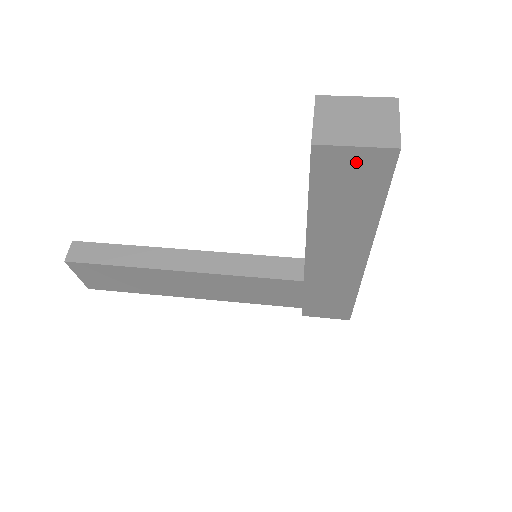
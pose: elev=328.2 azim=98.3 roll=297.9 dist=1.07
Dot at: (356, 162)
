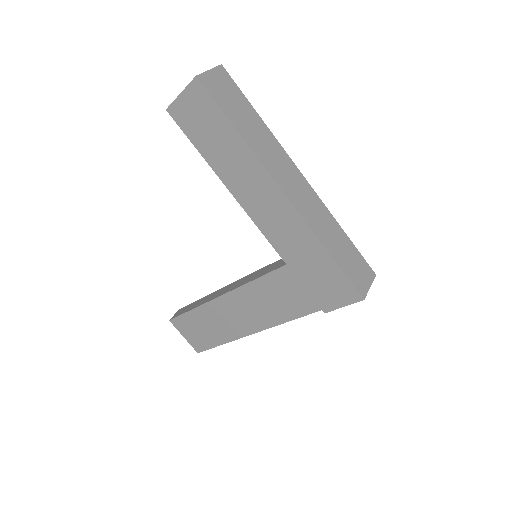
Dot at: (191, 104)
